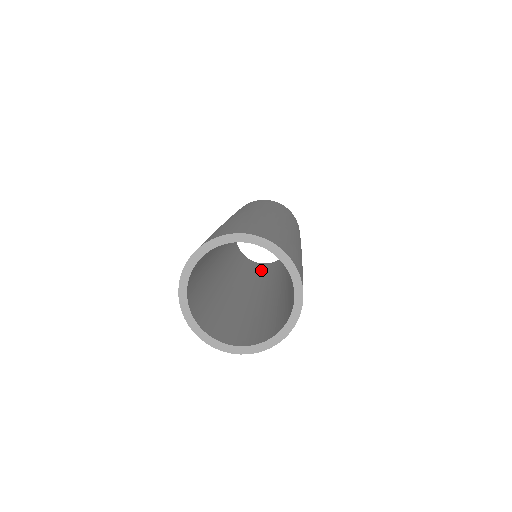
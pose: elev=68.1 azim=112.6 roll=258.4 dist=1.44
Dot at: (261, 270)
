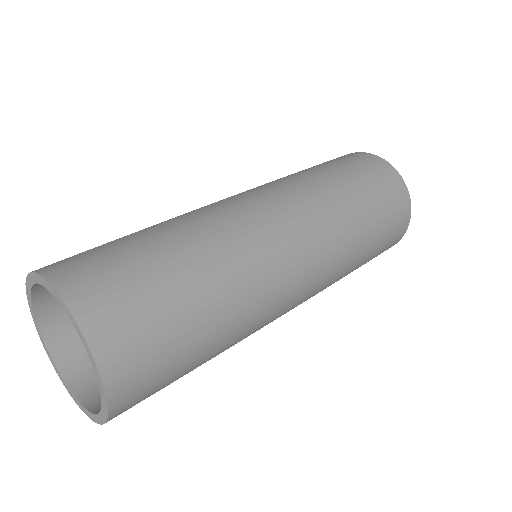
Dot at: occluded
